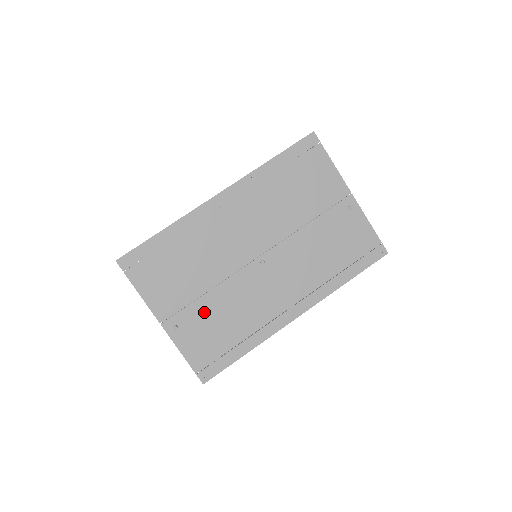
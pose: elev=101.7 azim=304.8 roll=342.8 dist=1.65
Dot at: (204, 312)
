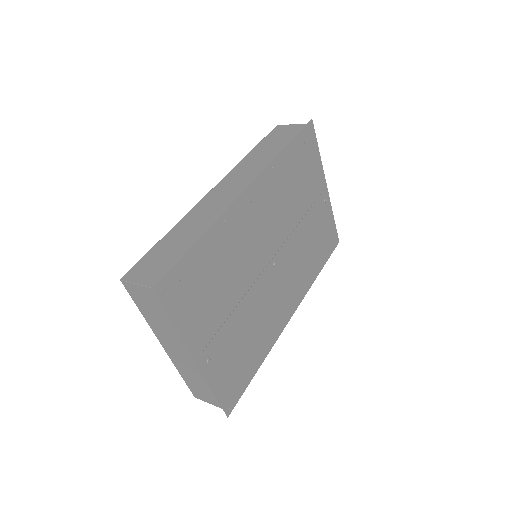
Dot at: (232, 333)
